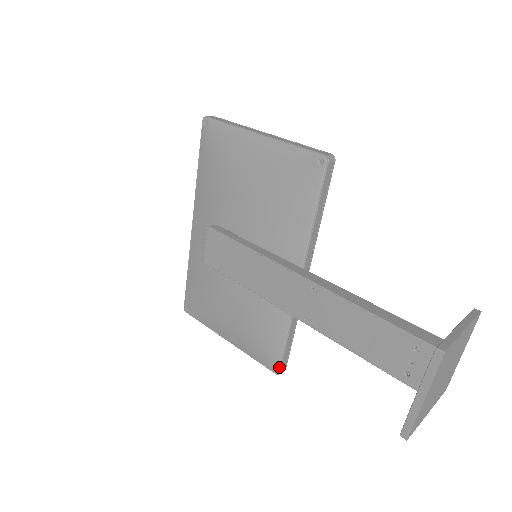
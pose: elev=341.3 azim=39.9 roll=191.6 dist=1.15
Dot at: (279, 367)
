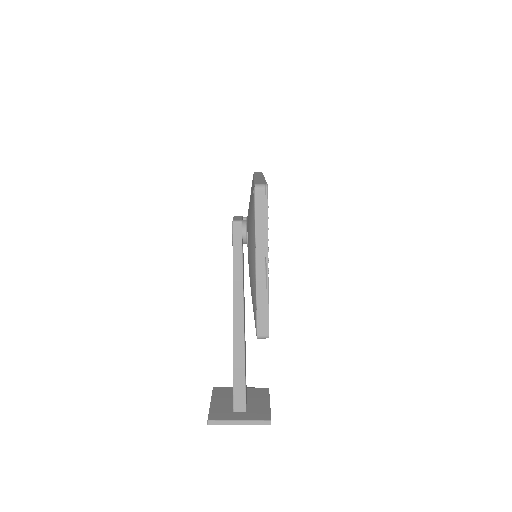
Dot at: occluded
